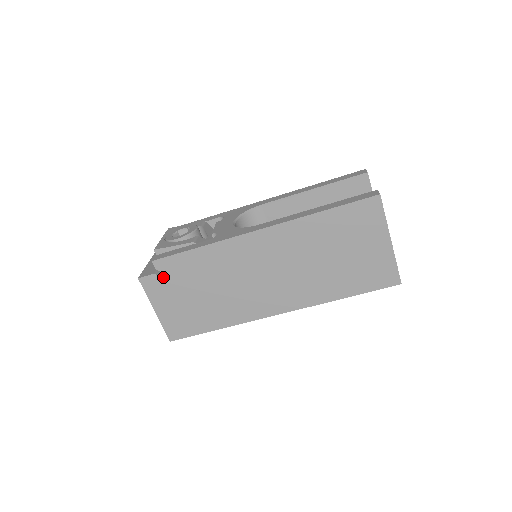
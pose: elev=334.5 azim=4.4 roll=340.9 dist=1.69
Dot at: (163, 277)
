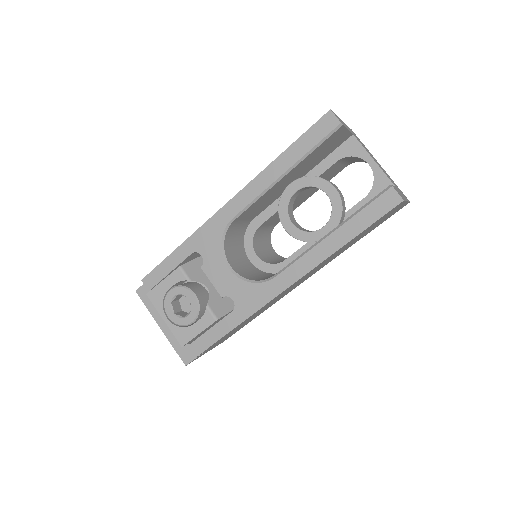
Dot at: occluded
